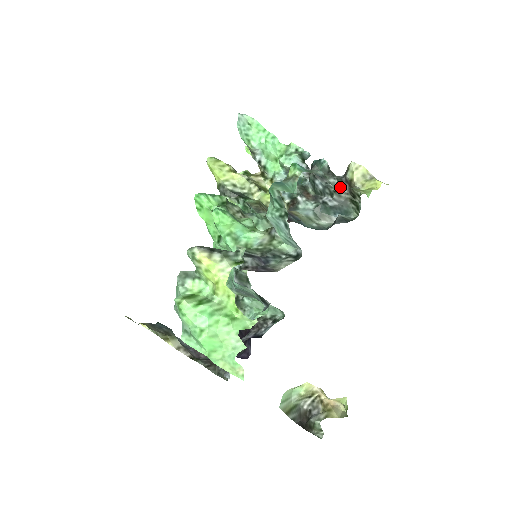
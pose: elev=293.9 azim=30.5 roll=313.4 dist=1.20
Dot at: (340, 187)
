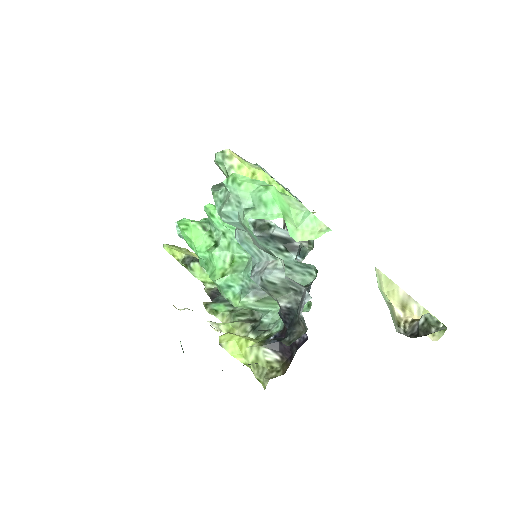
Dot at: occluded
